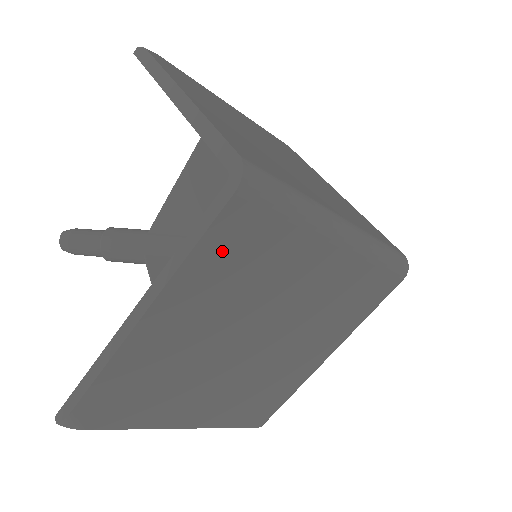
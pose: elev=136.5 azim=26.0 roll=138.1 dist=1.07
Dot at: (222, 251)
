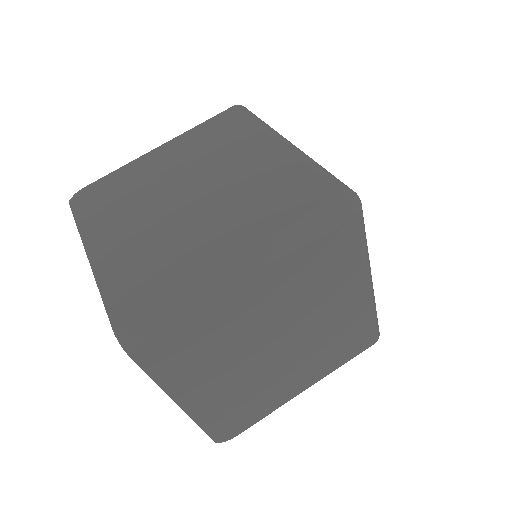
Dot at: (170, 363)
